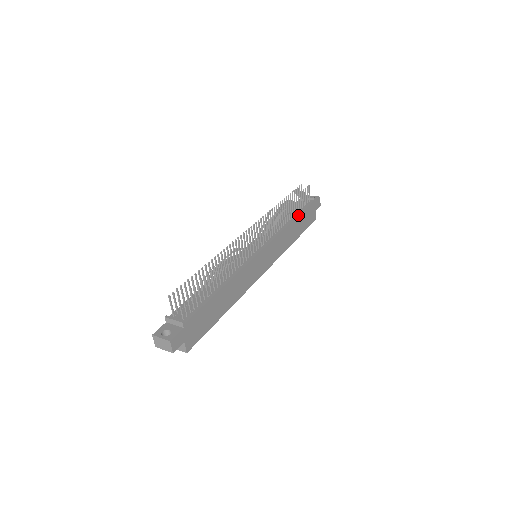
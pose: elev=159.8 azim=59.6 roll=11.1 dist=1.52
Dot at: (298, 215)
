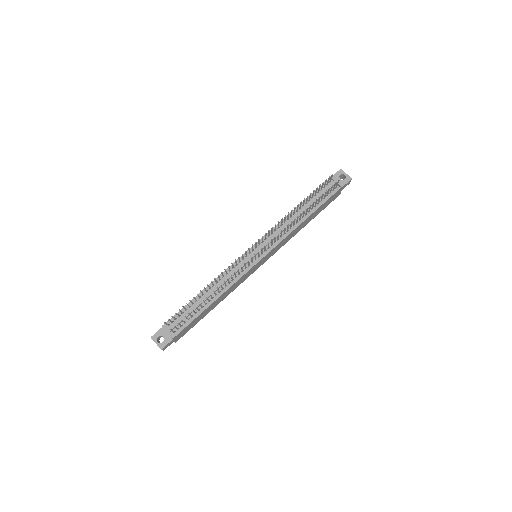
Dot at: (314, 211)
